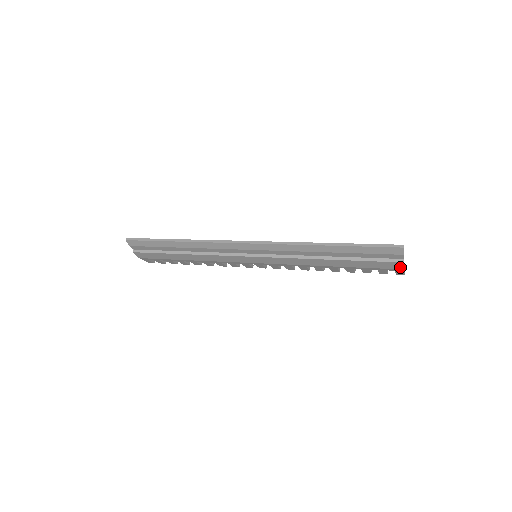
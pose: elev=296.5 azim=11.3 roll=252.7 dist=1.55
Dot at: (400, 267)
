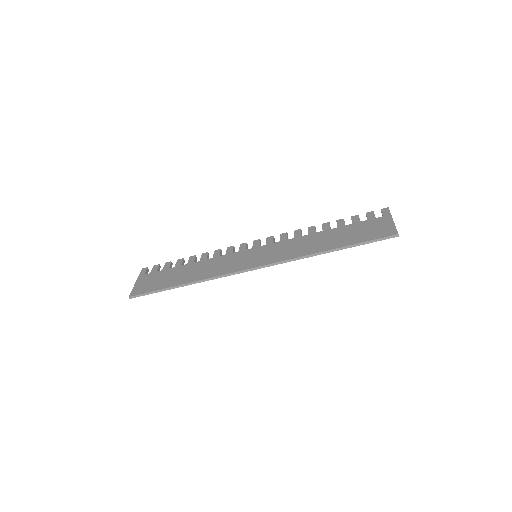
Dot at: occluded
